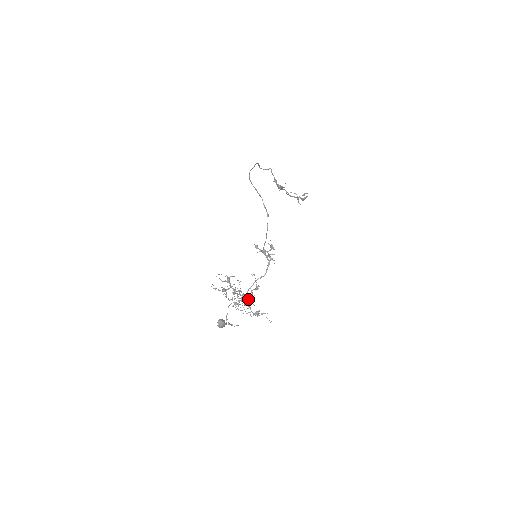
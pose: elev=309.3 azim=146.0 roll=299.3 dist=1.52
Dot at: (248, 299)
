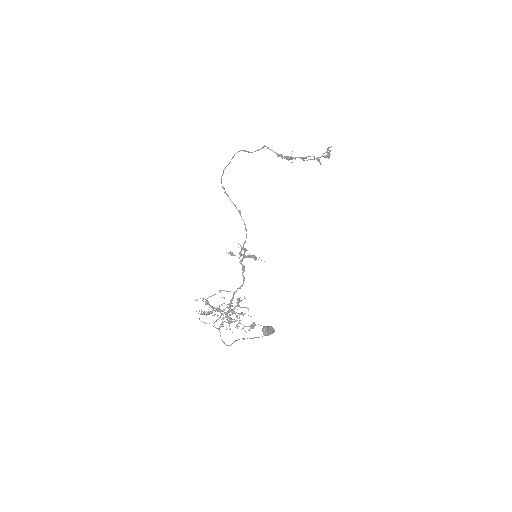
Dot at: (239, 313)
